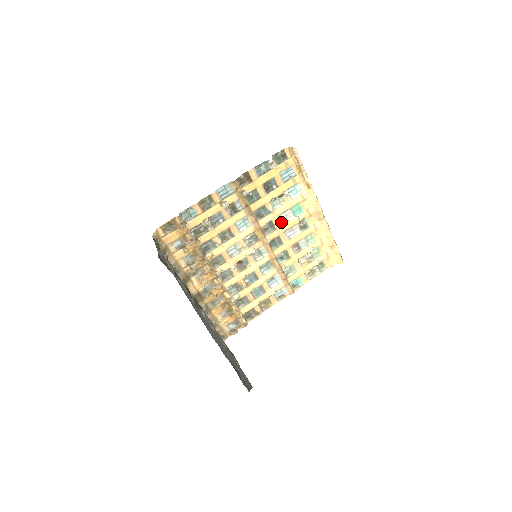
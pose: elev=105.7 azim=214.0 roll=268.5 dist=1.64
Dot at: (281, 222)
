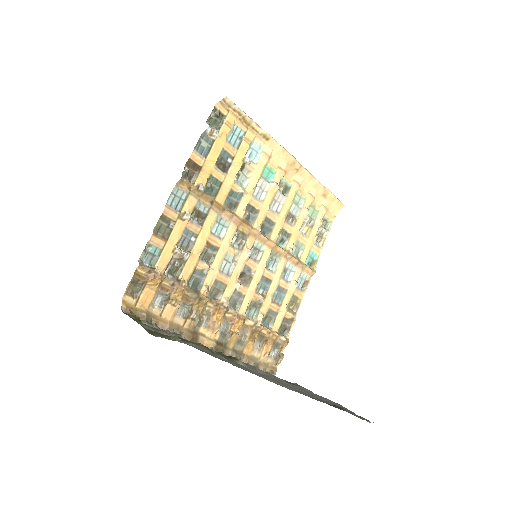
Dot at: (259, 199)
